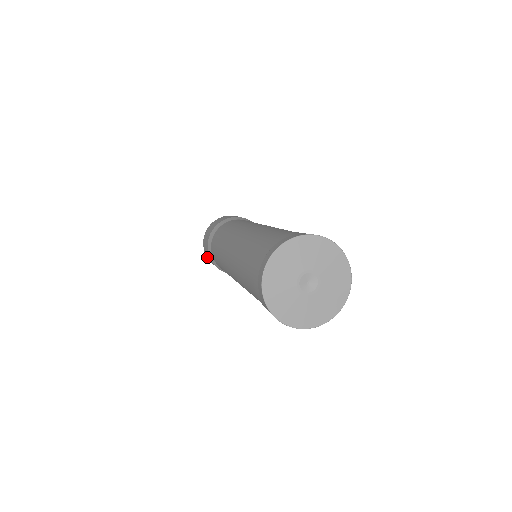
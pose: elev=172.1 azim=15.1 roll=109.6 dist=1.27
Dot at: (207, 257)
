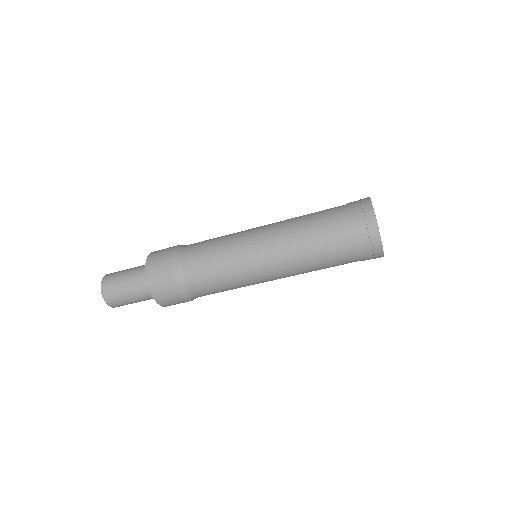
Dot at: (157, 298)
